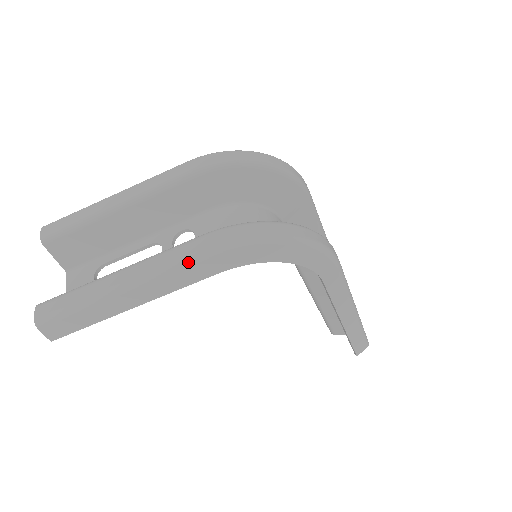
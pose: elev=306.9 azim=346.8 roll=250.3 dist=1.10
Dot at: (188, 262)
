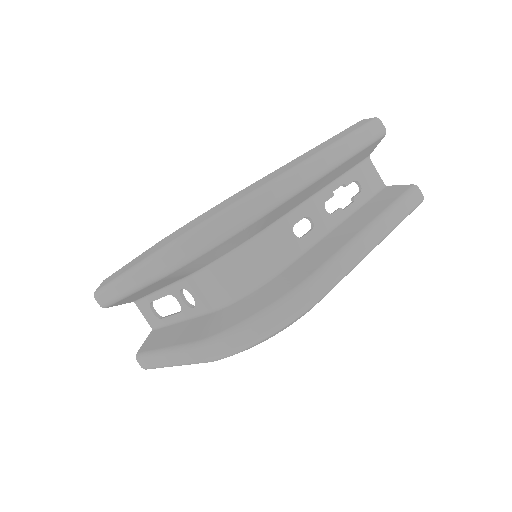
Dot at: (198, 363)
